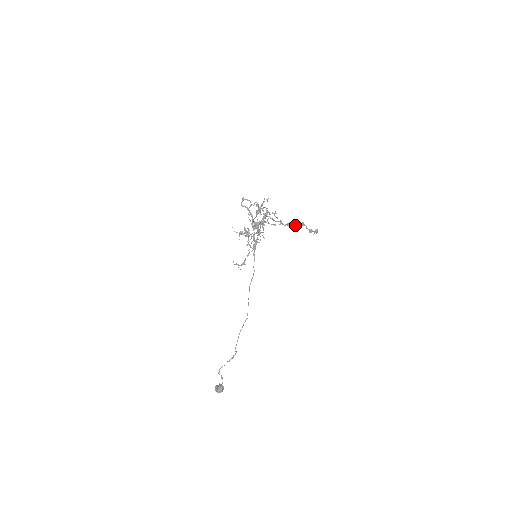
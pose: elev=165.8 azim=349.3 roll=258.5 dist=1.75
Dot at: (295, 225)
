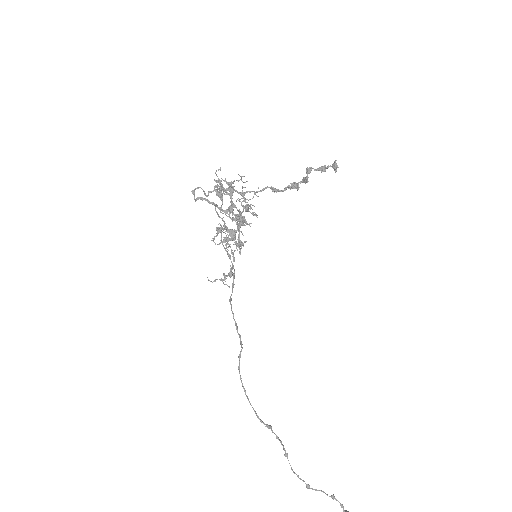
Dot at: (301, 181)
